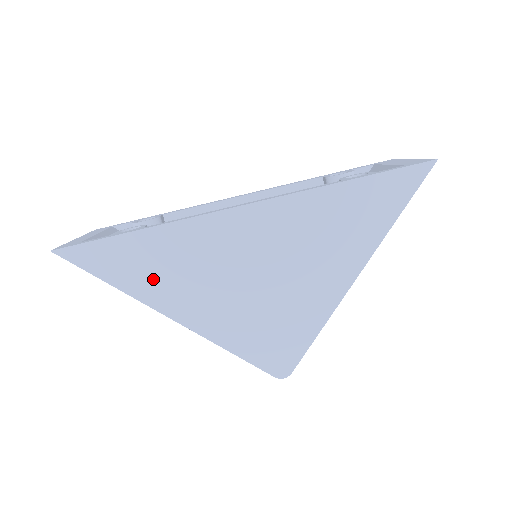
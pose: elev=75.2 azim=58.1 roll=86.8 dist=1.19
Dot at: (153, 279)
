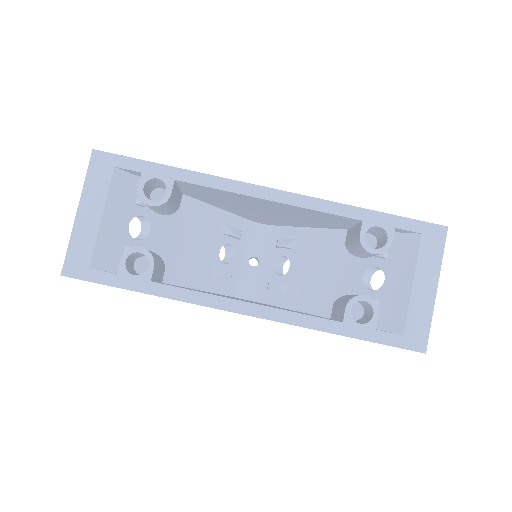
Dot at: occluded
